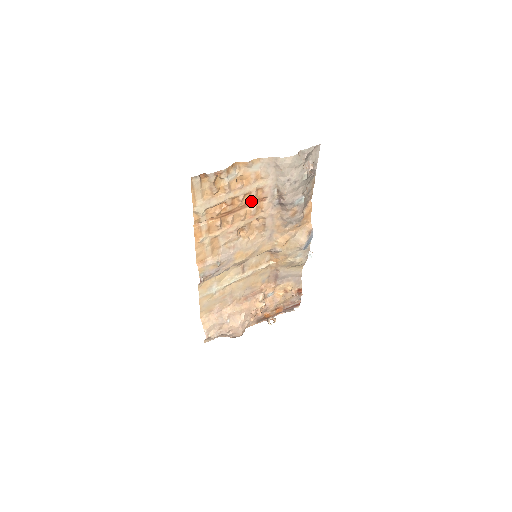
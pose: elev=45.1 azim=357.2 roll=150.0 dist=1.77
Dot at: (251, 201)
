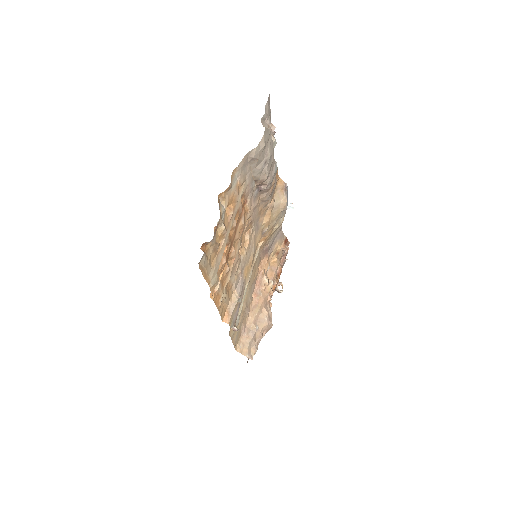
Dot at: (239, 216)
